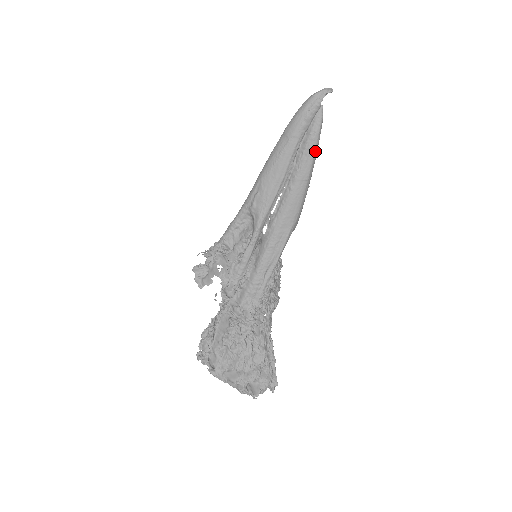
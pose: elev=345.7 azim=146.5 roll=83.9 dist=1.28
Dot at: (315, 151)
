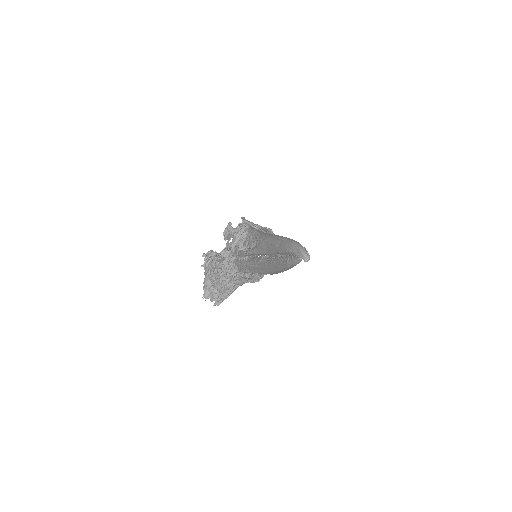
Dot at: (286, 267)
